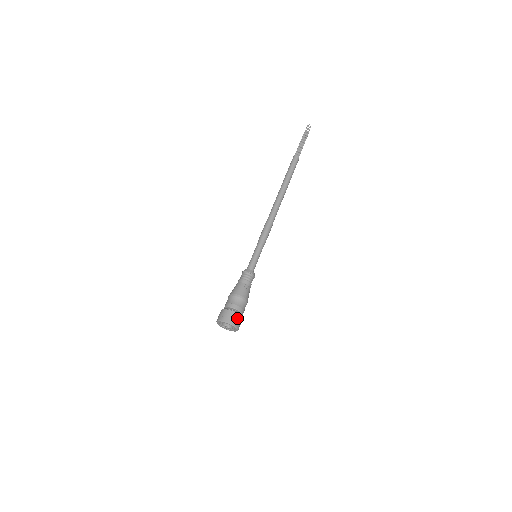
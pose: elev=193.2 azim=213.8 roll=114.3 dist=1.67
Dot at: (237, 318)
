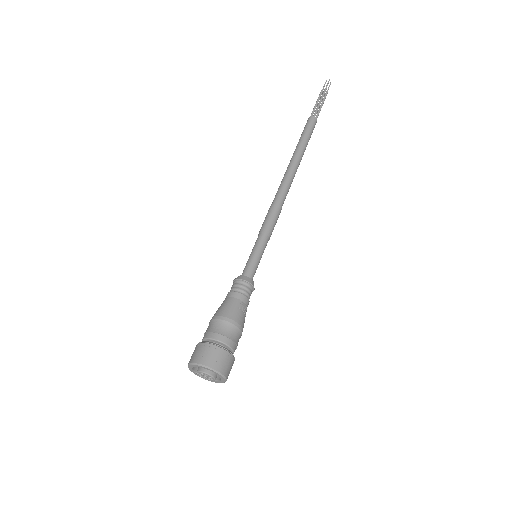
Dot at: (229, 362)
